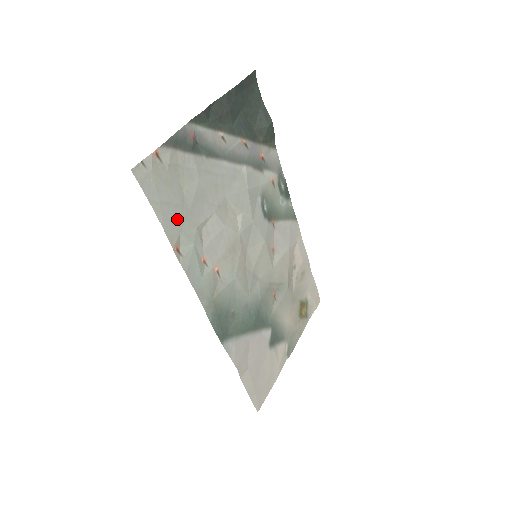
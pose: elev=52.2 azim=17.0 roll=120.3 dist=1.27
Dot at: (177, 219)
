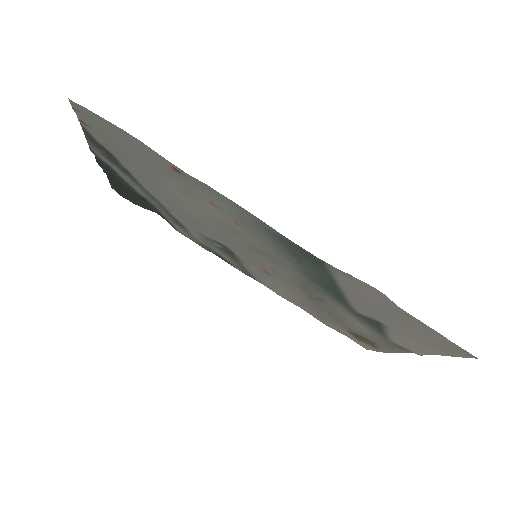
Dot at: (147, 156)
